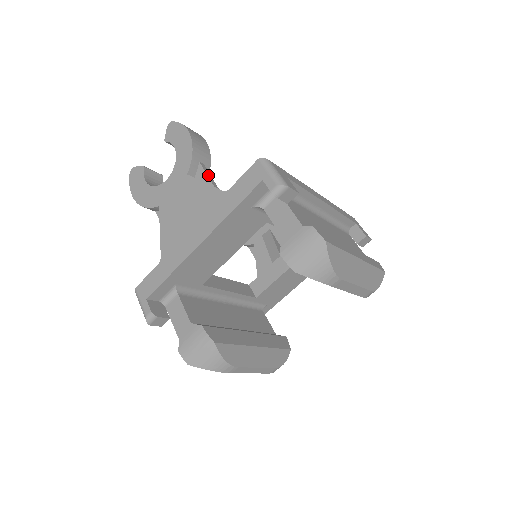
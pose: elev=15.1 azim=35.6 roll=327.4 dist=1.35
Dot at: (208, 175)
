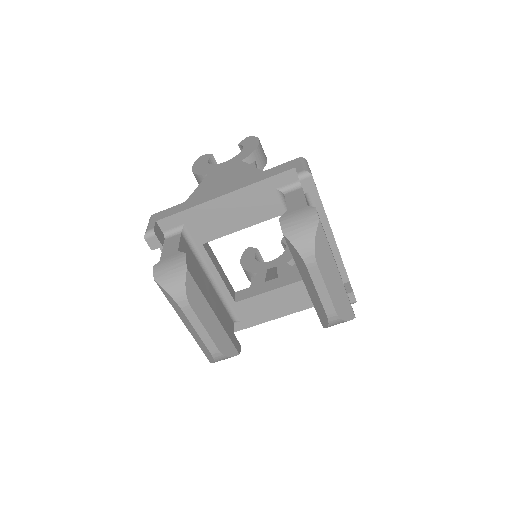
Dot at: occluded
